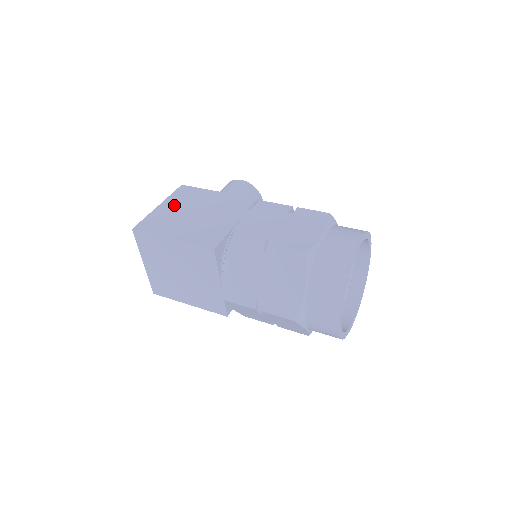
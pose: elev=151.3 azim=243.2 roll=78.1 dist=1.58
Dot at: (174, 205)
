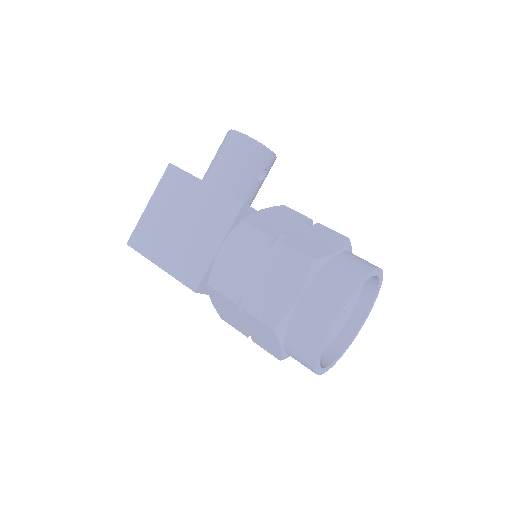
Dot at: (161, 205)
